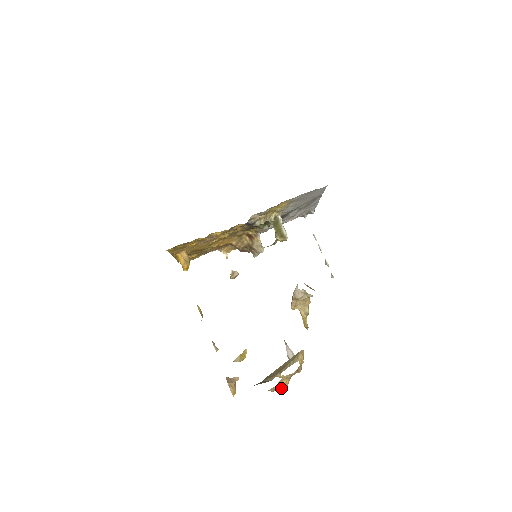
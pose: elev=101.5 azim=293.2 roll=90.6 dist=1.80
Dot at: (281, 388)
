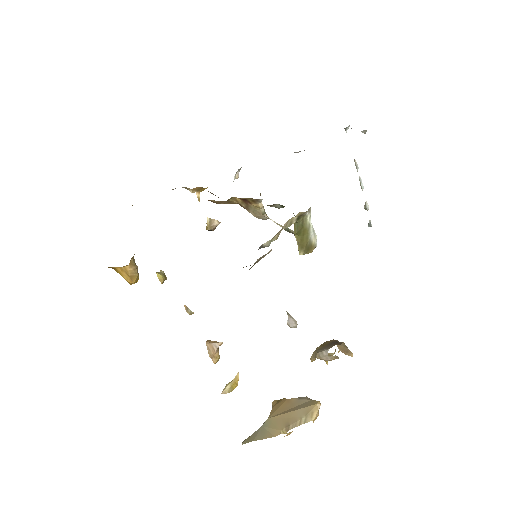
Dot at: occluded
